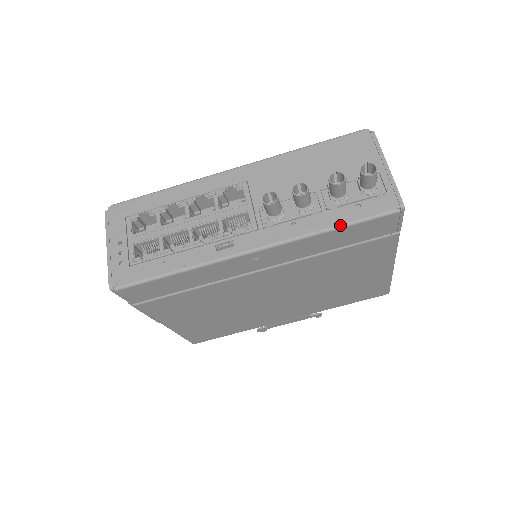
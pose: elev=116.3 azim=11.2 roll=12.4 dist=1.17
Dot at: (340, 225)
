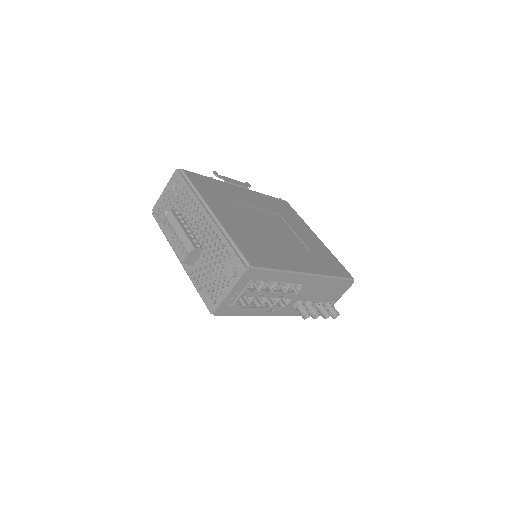
Dot at: occluded
